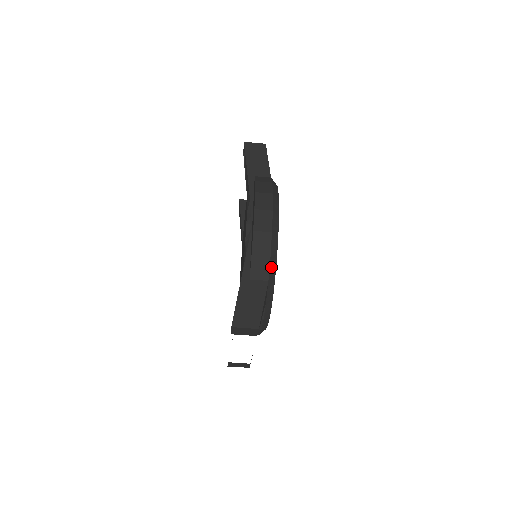
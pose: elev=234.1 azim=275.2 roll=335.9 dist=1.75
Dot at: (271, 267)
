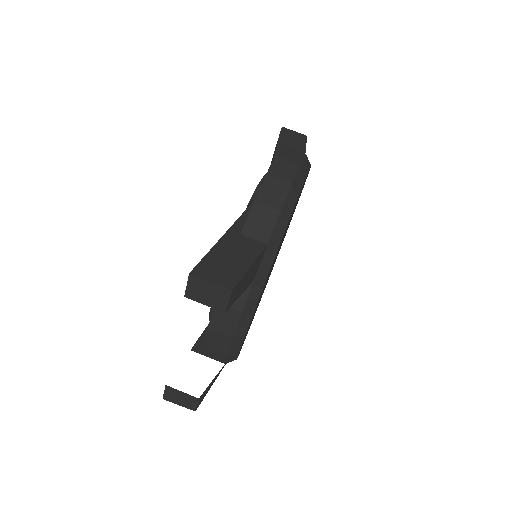
Dot at: (277, 227)
